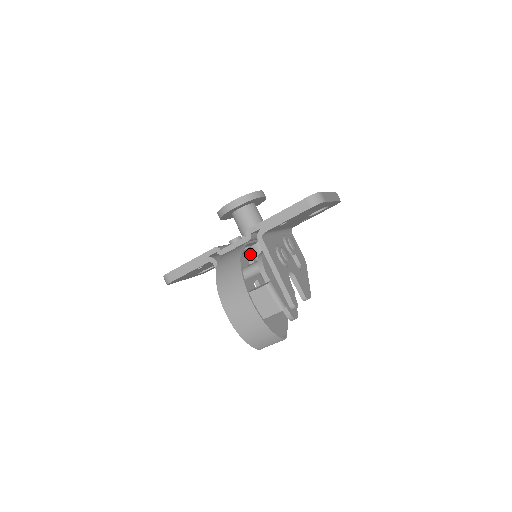
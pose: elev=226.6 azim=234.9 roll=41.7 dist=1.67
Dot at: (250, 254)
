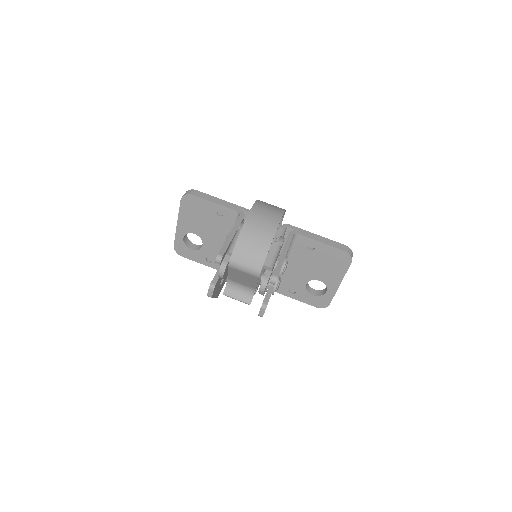
Dot at: occluded
